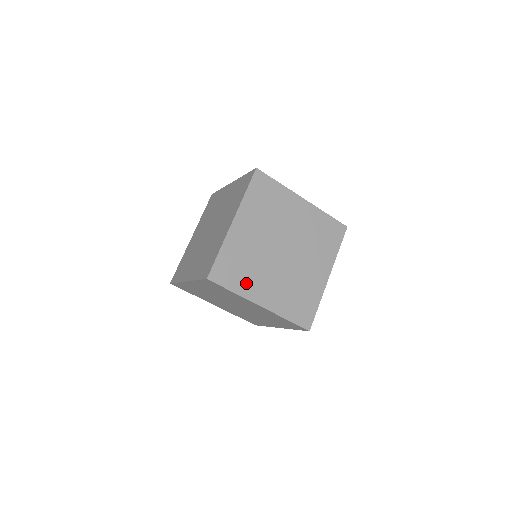
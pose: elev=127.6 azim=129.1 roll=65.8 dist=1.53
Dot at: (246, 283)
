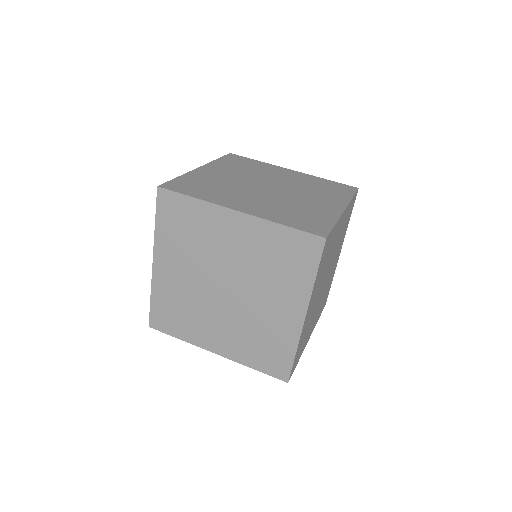
Dot at: (214, 196)
